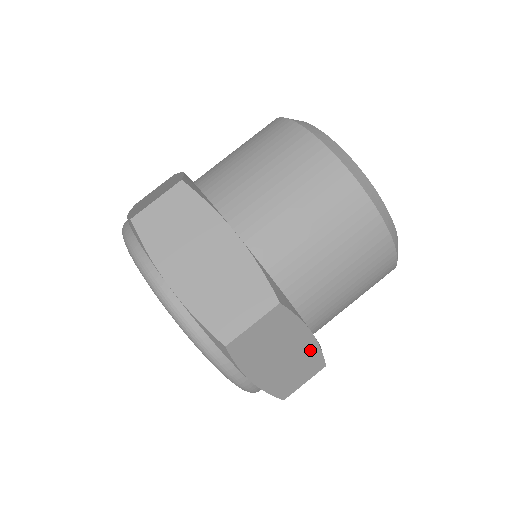
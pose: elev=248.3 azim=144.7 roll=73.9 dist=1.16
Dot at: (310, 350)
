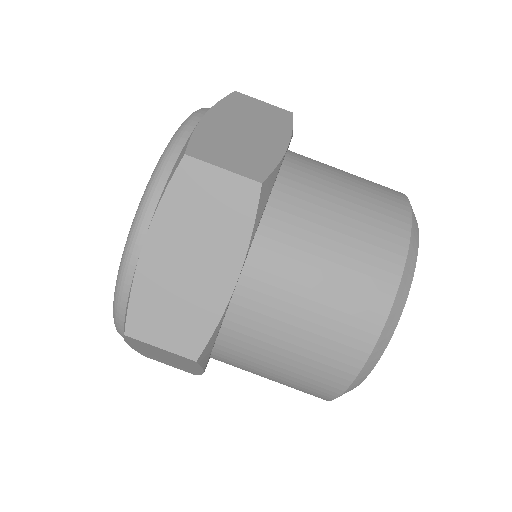
Dot at: (192, 370)
